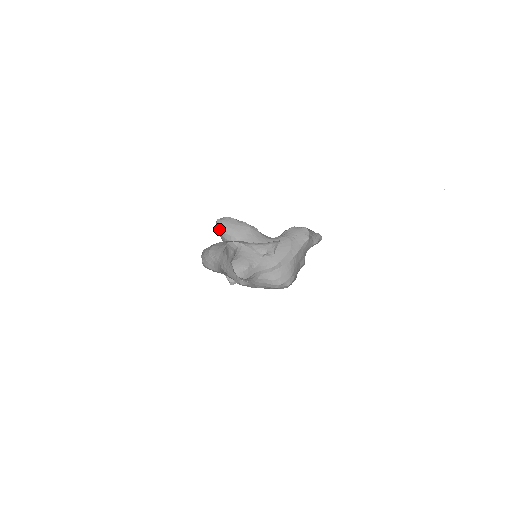
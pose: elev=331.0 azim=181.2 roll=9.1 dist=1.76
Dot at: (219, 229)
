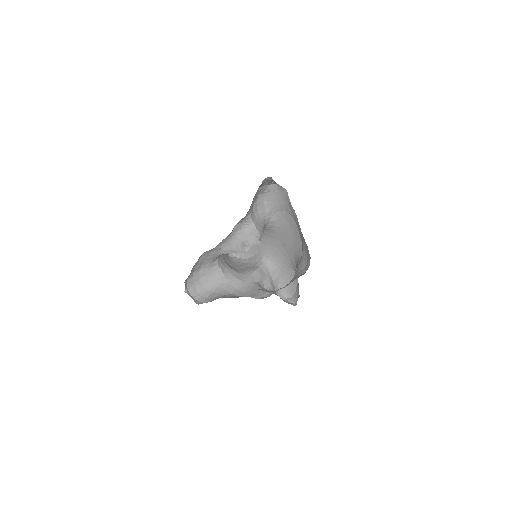
Dot at: (240, 259)
